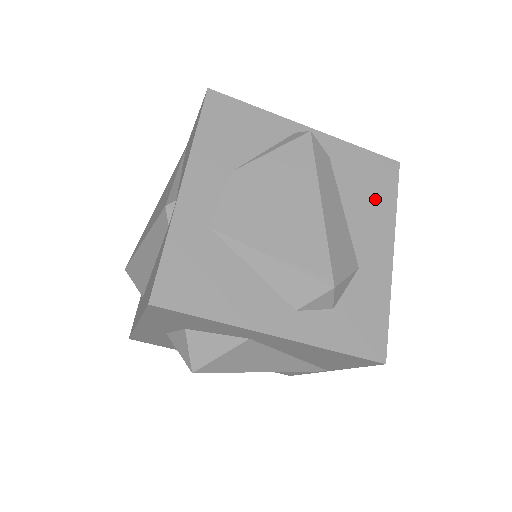
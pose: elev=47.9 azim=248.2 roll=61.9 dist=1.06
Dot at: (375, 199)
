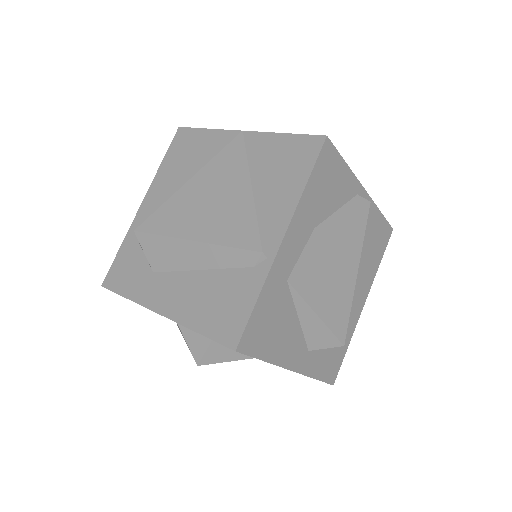
Dot at: (372, 260)
